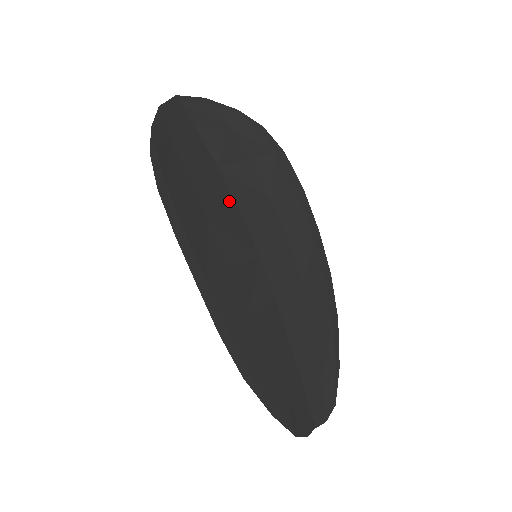
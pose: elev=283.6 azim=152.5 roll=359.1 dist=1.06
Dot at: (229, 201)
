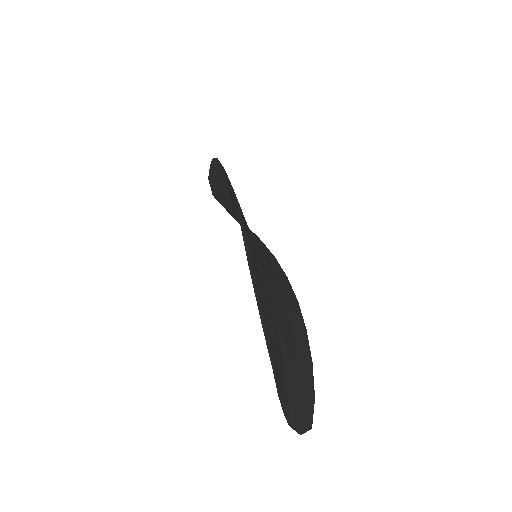
Dot at: occluded
